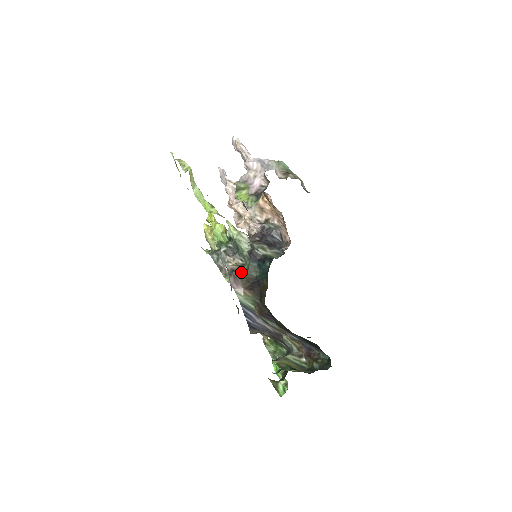
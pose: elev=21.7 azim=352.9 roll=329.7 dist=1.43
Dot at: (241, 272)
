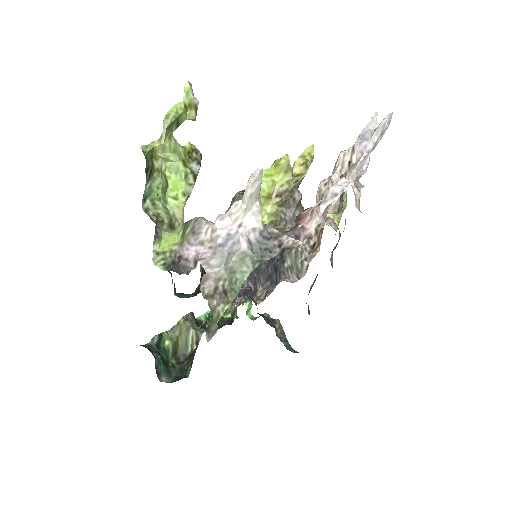
Dot at: occluded
